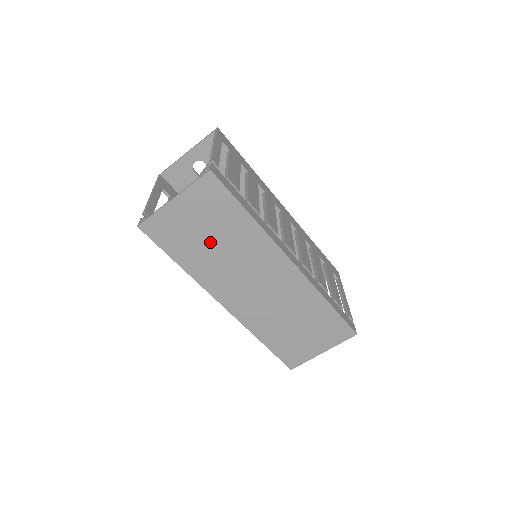
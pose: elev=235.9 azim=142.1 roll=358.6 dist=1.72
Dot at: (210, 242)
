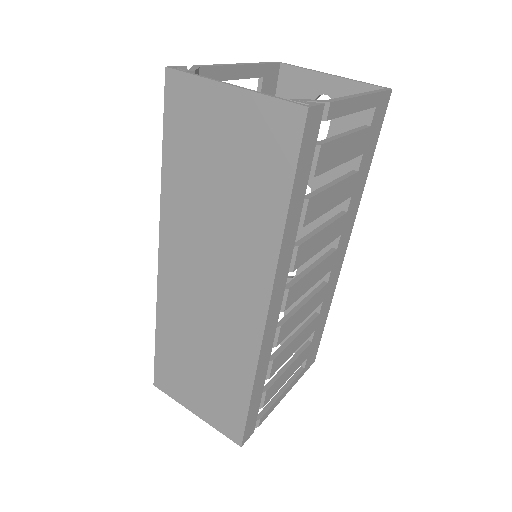
Dot at: (215, 185)
